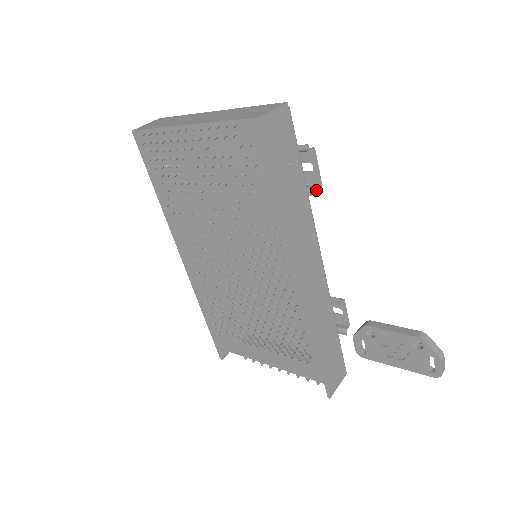
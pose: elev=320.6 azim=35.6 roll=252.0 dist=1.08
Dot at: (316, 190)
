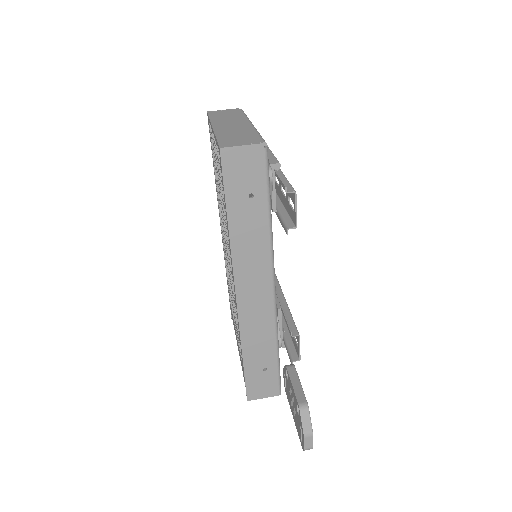
Dot at: (287, 229)
